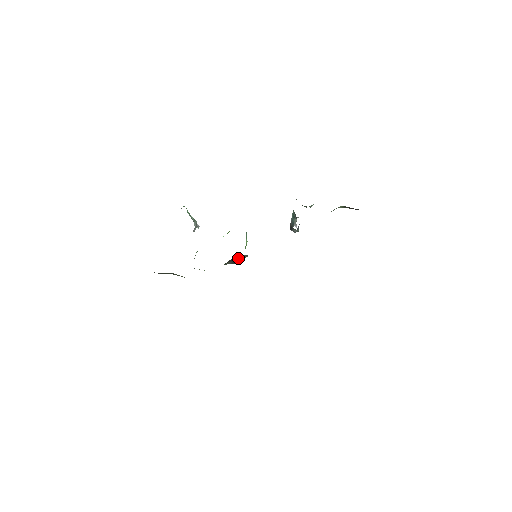
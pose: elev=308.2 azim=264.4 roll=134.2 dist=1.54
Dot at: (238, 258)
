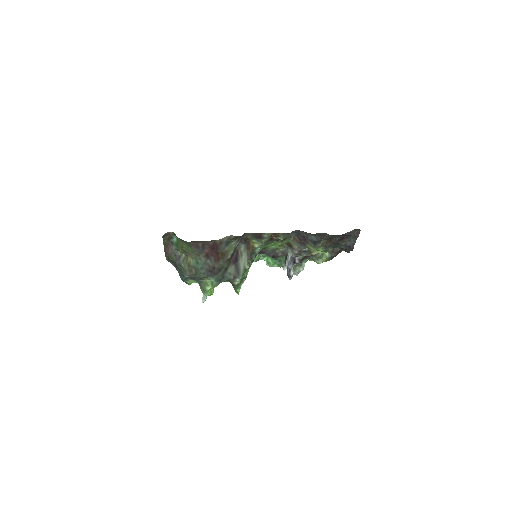
Dot at: (240, 262)
